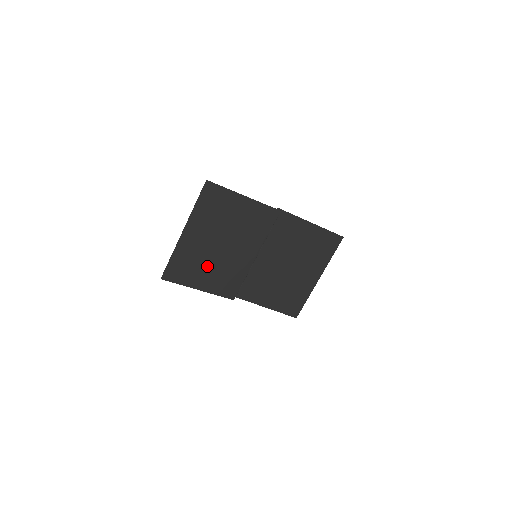
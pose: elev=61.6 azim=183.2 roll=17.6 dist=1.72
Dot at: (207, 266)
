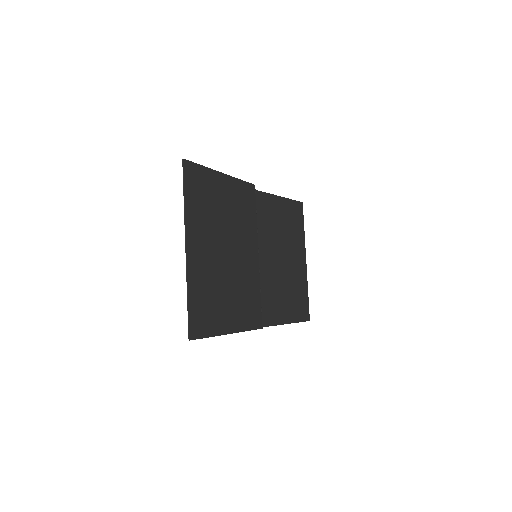
Dot at: (225, 291)
